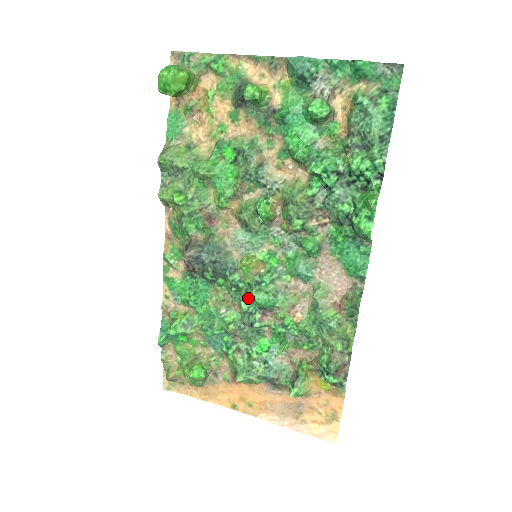
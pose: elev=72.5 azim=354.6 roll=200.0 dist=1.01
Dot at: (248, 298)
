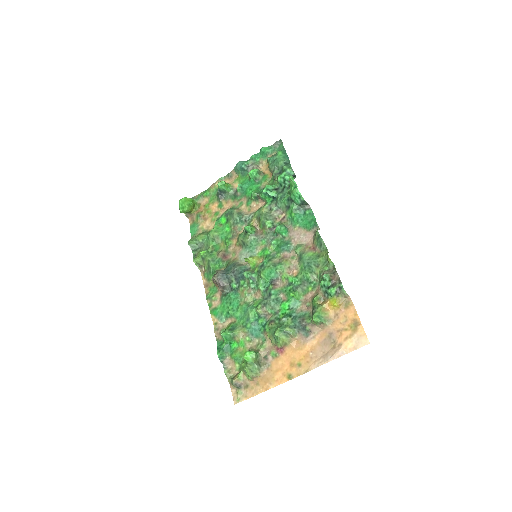
Dot at: (261, 280)
